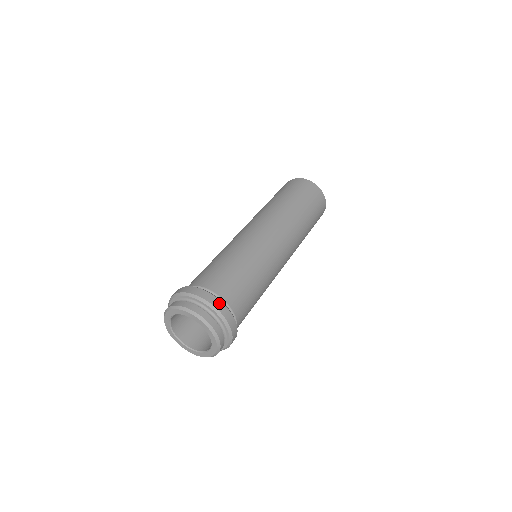
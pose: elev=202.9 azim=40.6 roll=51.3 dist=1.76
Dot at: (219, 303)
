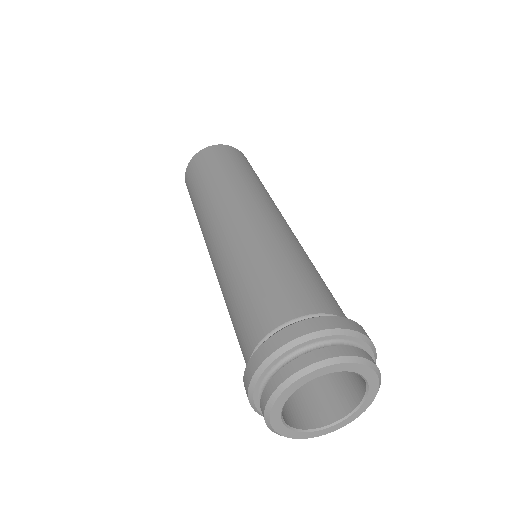
Dot at: (310, 323)
